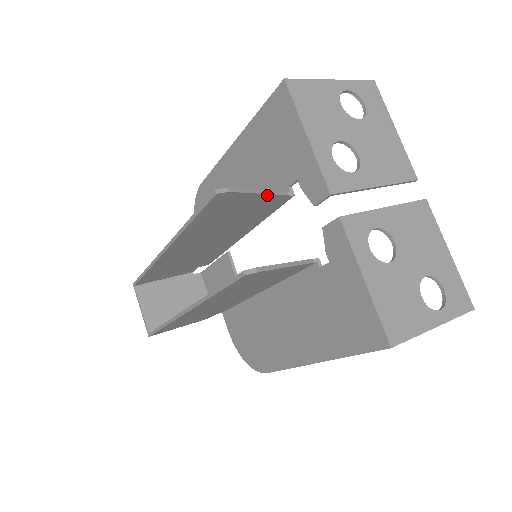
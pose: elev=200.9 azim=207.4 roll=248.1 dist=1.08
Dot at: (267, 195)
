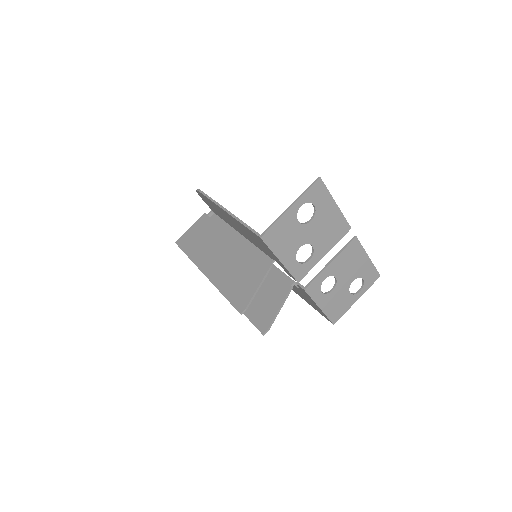
Dot at: (263, 280)
